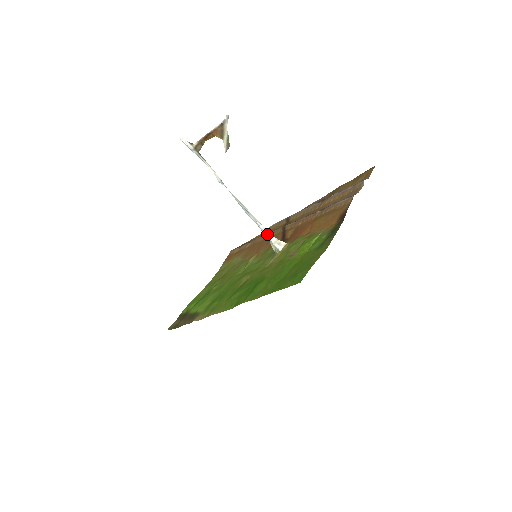
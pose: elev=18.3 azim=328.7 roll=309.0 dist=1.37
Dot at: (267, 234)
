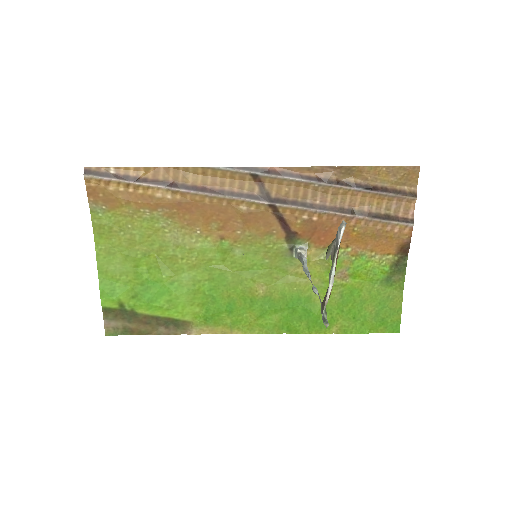
Dot at: occluded
